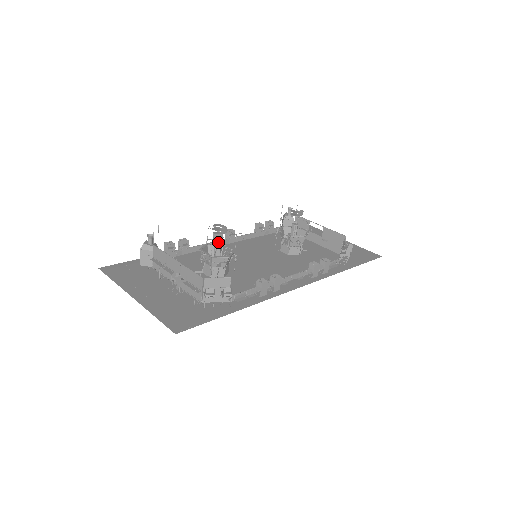
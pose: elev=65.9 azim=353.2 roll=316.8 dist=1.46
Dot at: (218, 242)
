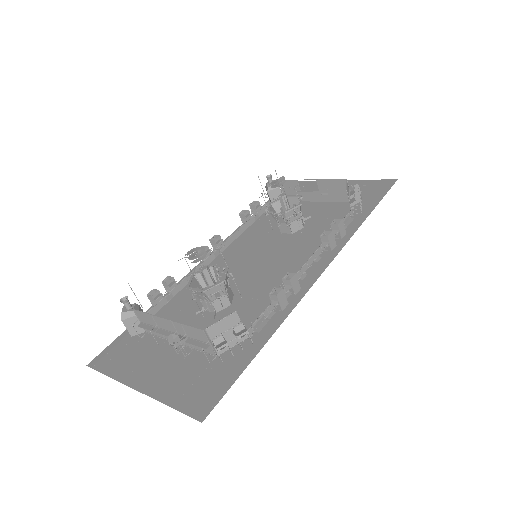
Dot at: (203, 270)
